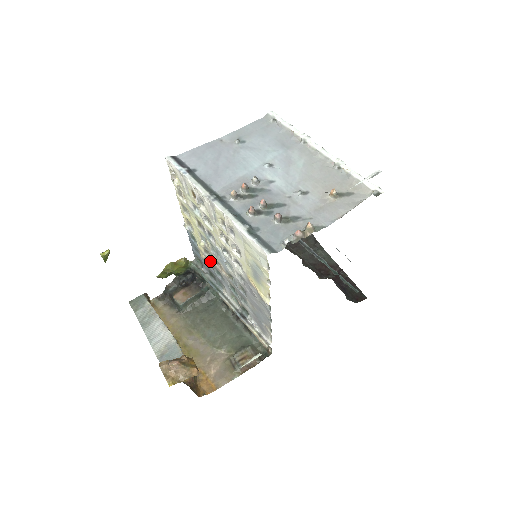
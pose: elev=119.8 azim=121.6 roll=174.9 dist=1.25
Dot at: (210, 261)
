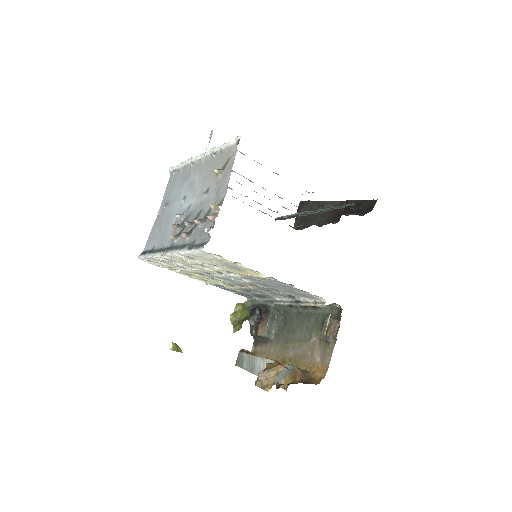
Dot at: (241, 289)
